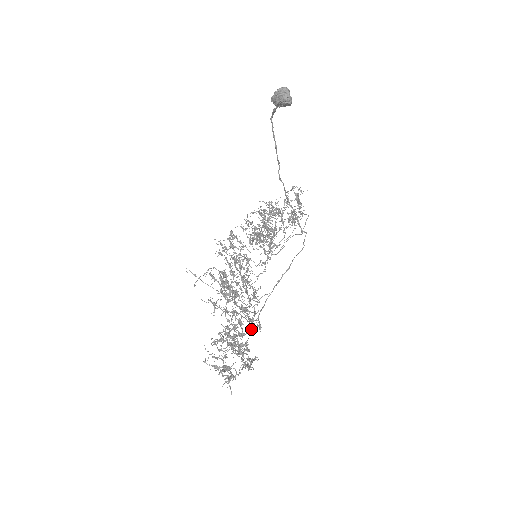
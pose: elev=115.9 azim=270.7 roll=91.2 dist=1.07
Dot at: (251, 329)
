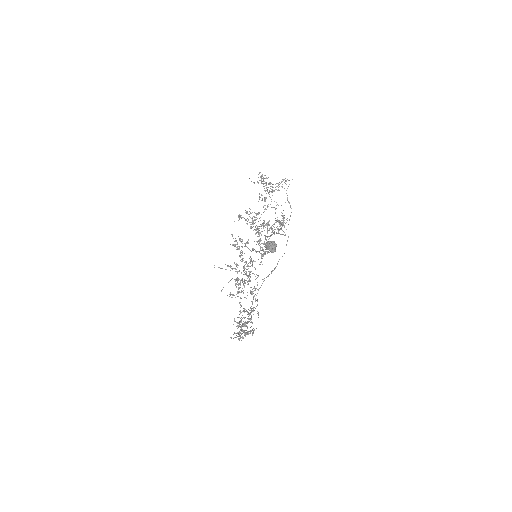
Dot at: (253, 309)
